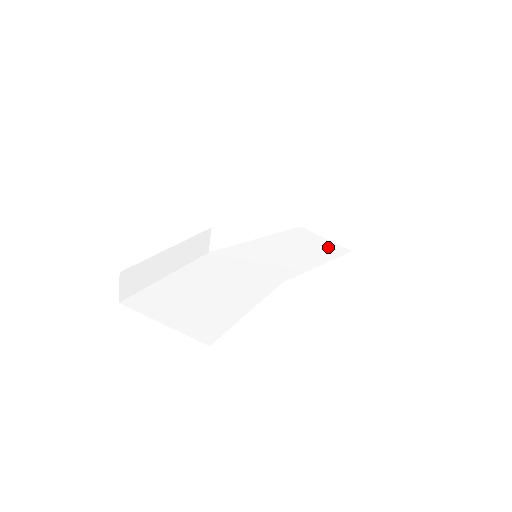
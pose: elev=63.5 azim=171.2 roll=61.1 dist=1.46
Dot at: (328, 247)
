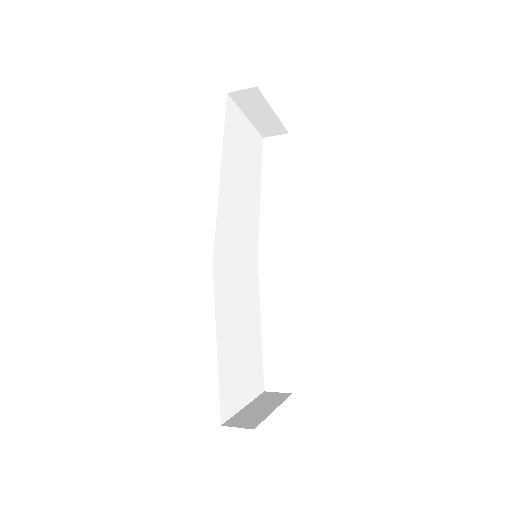
Dot at: (254, 143)
